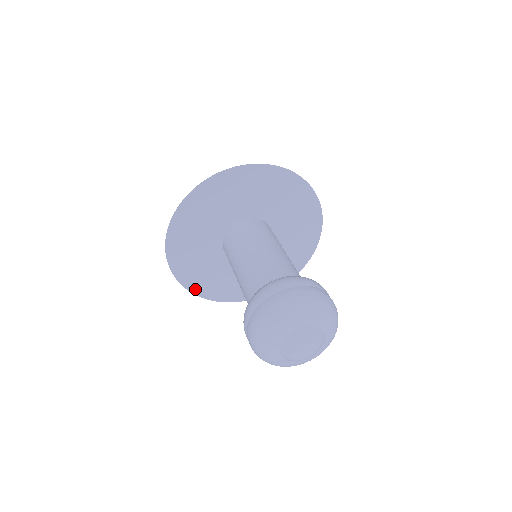
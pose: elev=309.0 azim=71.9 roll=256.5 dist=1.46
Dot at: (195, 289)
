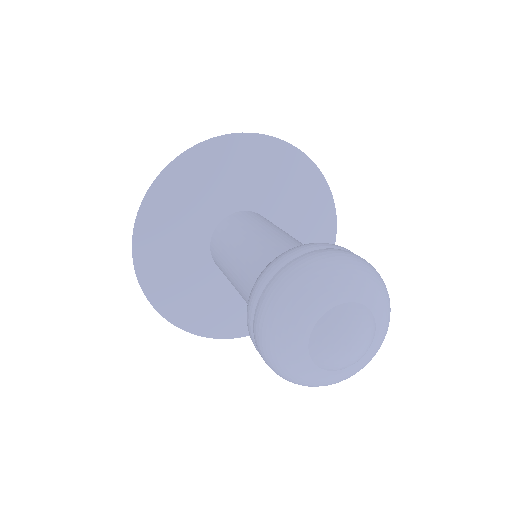
Dot at: occluded
